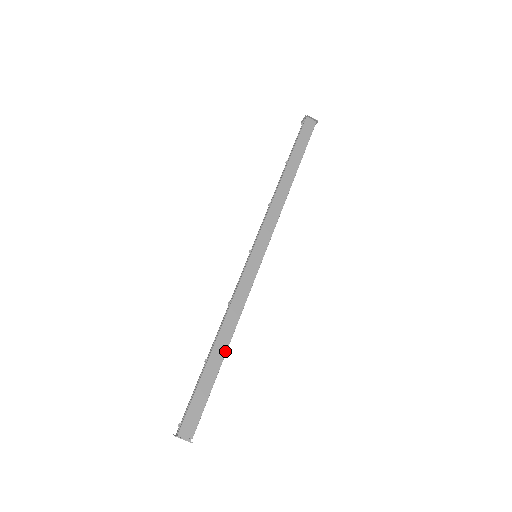
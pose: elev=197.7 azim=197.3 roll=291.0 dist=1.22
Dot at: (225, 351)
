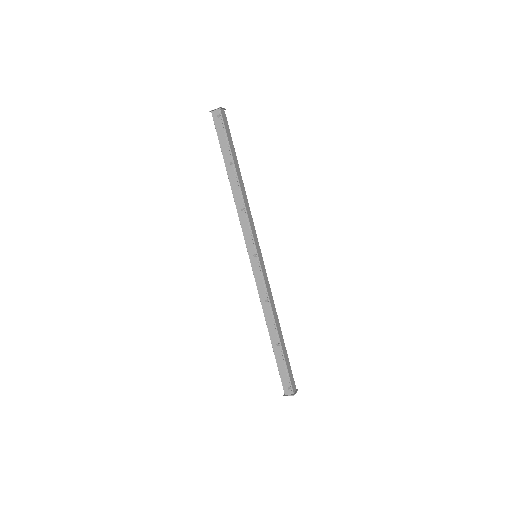
Dot at: (281, 331)
